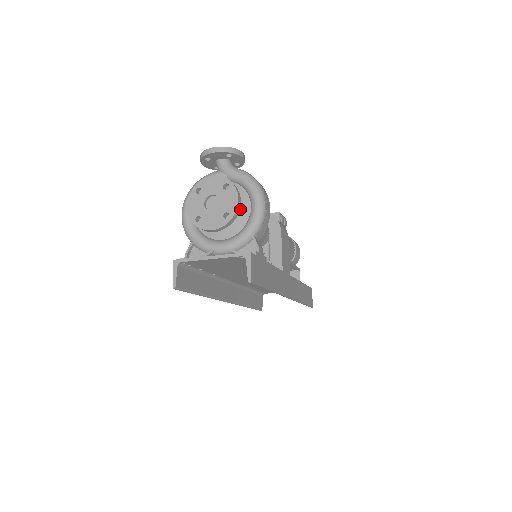
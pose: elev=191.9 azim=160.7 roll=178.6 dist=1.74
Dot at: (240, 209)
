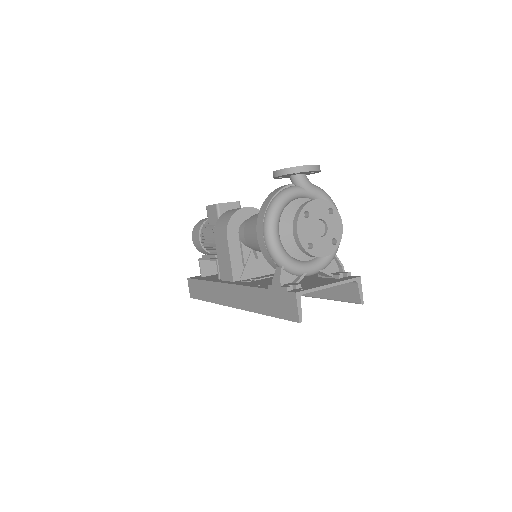
Dot at: occluded
